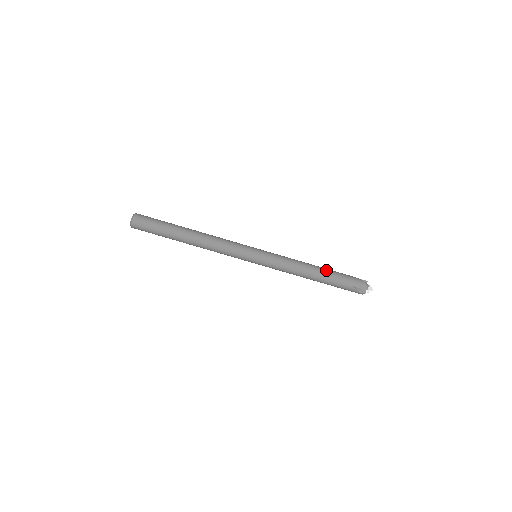
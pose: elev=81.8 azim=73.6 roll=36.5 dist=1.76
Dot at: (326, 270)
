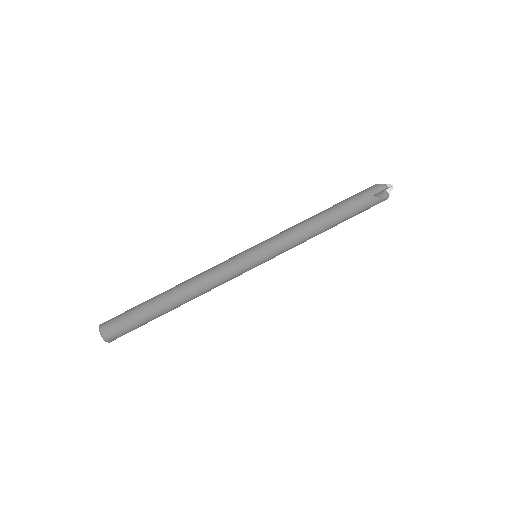
Dot at: (332, 206)
